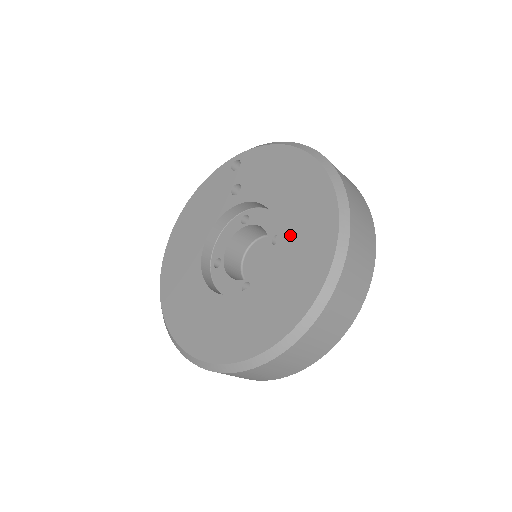
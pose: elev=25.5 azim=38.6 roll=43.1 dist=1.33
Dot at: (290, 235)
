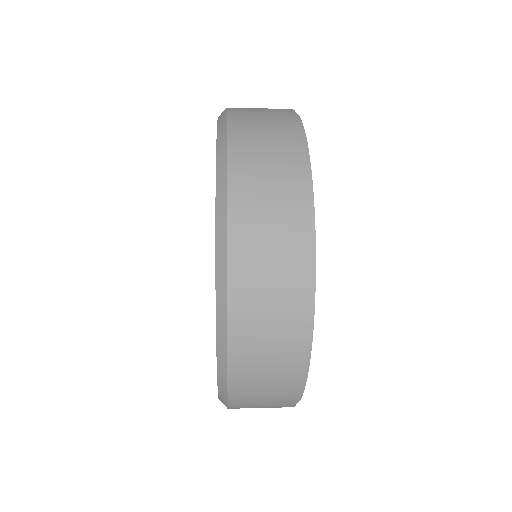
Dot at: occluded
